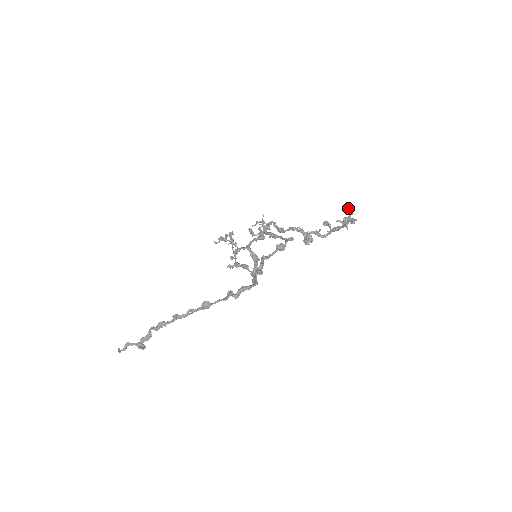
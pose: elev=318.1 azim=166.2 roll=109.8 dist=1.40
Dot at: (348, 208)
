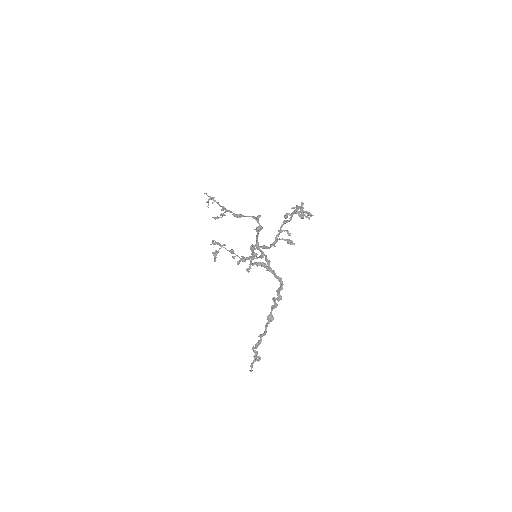
Dot at: (303, 218)
